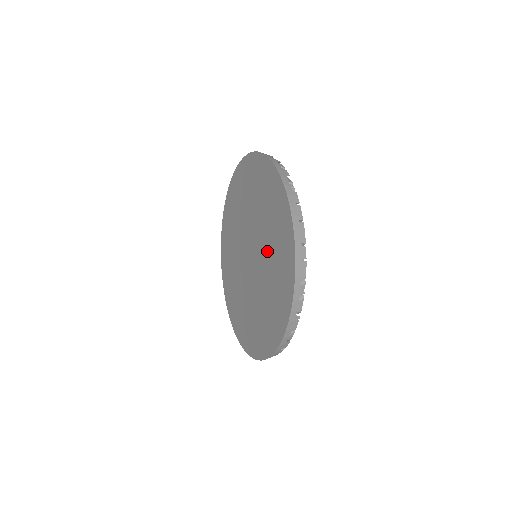
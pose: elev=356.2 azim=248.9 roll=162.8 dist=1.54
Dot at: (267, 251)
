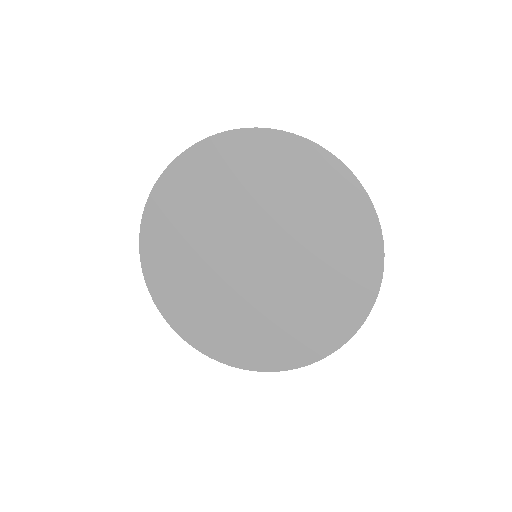
Dot at: (302, 288)
